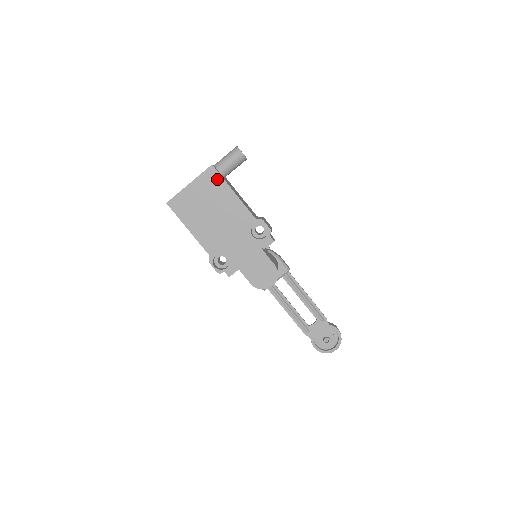
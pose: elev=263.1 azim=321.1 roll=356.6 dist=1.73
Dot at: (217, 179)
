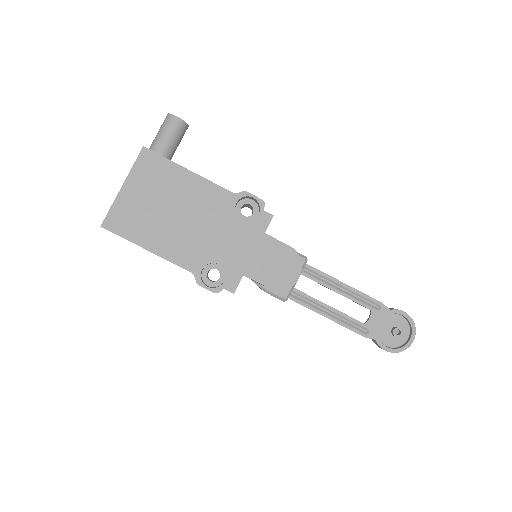
Dot at: (158, 163)
